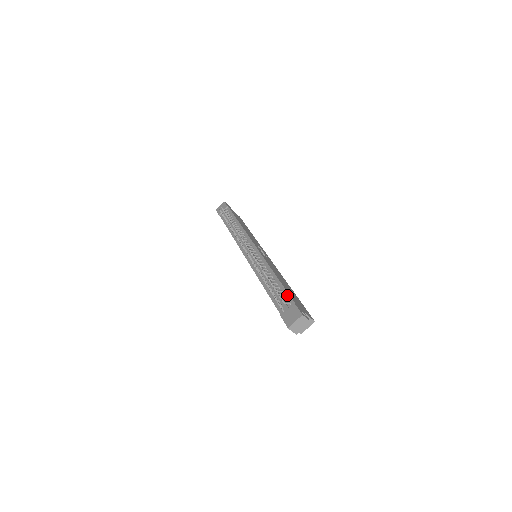
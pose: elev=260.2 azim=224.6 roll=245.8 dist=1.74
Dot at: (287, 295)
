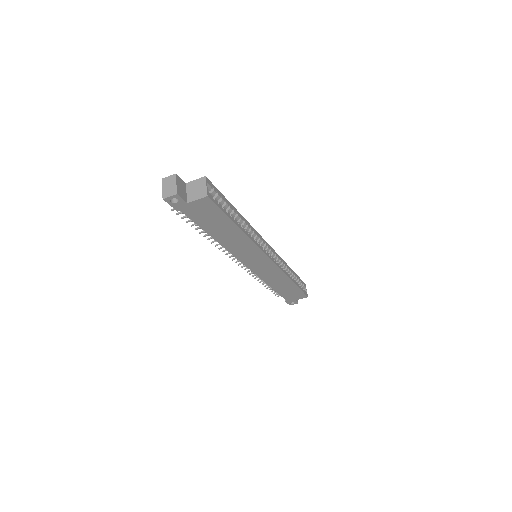
Dot at: occluded
